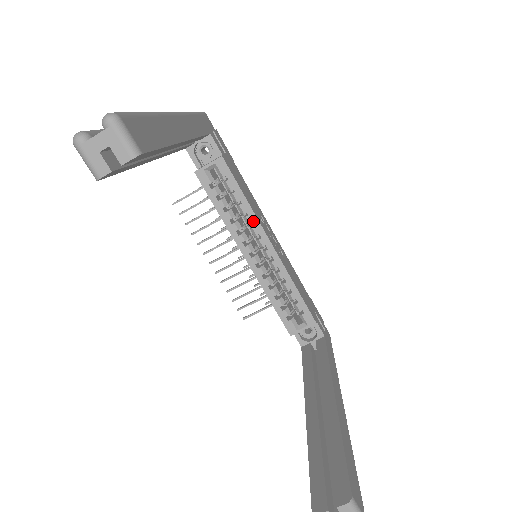
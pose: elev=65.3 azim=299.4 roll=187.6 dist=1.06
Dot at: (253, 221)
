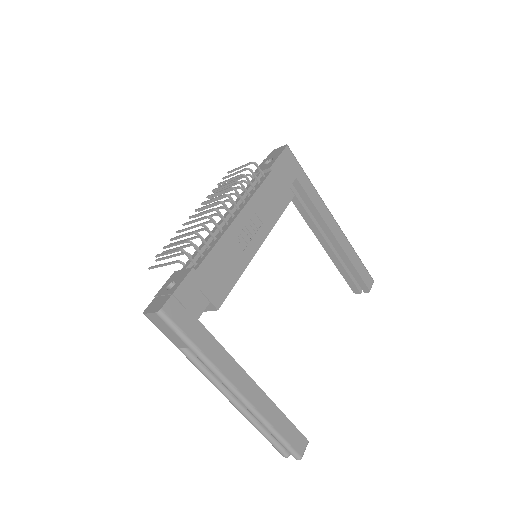
Dot at: (246, 265)
